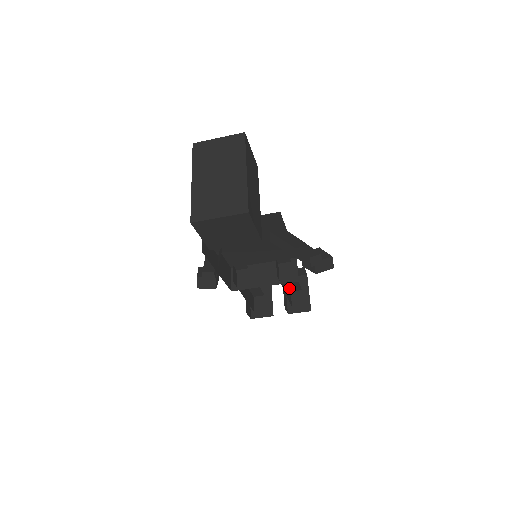
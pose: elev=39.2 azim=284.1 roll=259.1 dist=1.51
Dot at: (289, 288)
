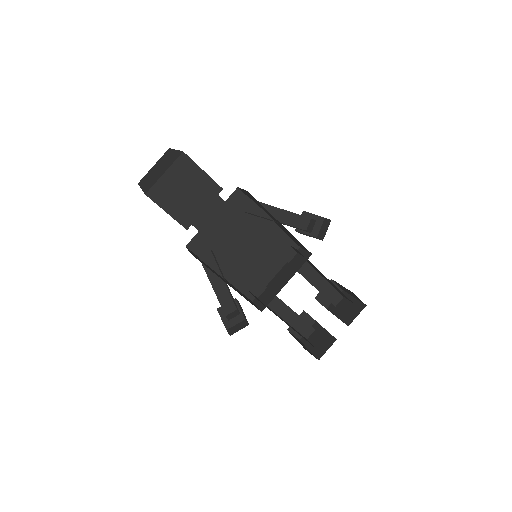
Dot at: occluded
